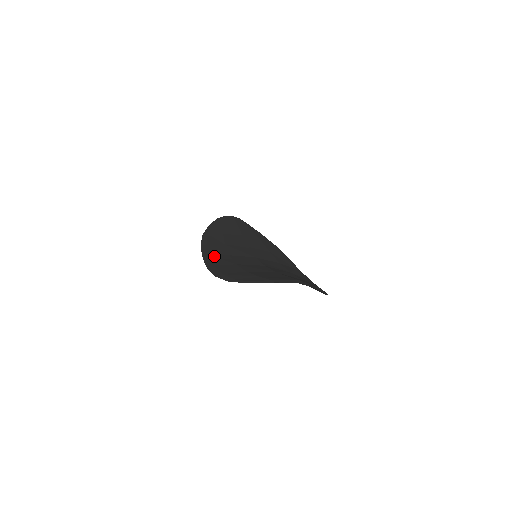
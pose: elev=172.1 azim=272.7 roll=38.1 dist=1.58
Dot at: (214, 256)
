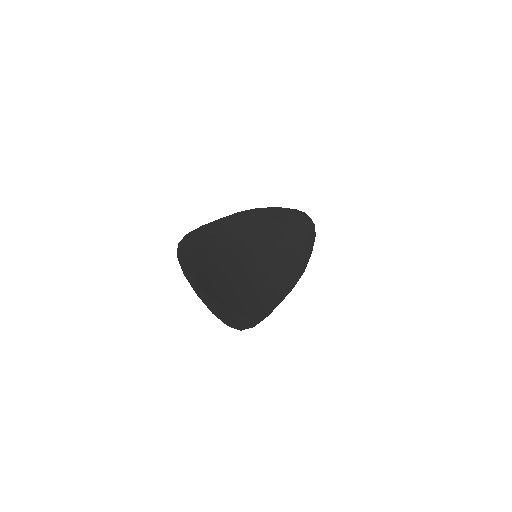
Dot at: (226, 226)
